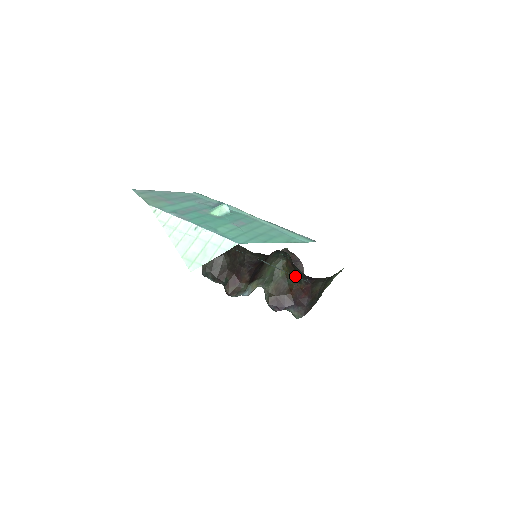
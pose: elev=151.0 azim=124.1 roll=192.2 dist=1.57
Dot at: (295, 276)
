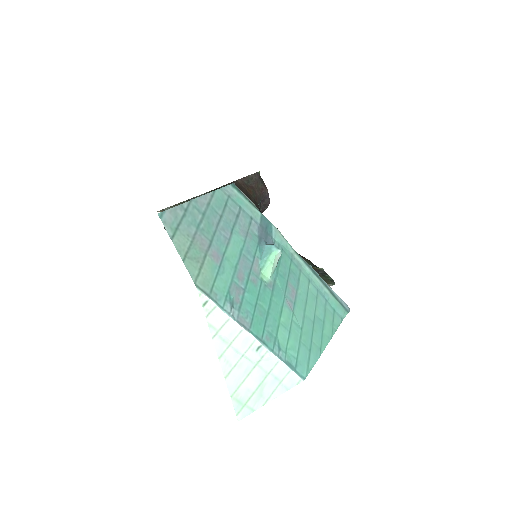
Dot at: occluded
